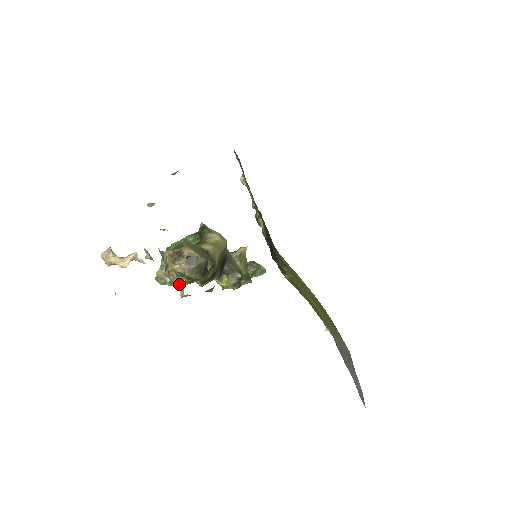
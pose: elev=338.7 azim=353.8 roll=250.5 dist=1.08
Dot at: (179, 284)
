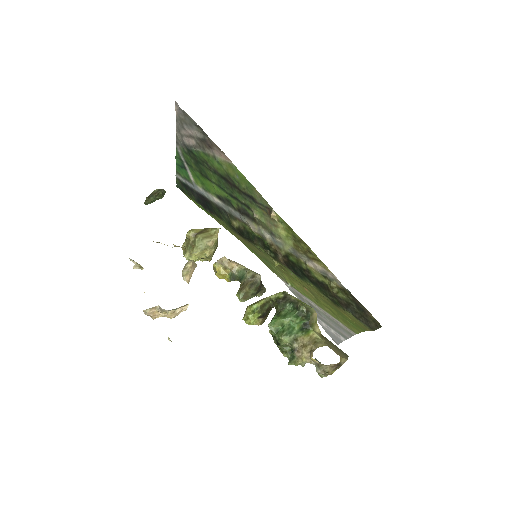
Dot at: (327, 375)
